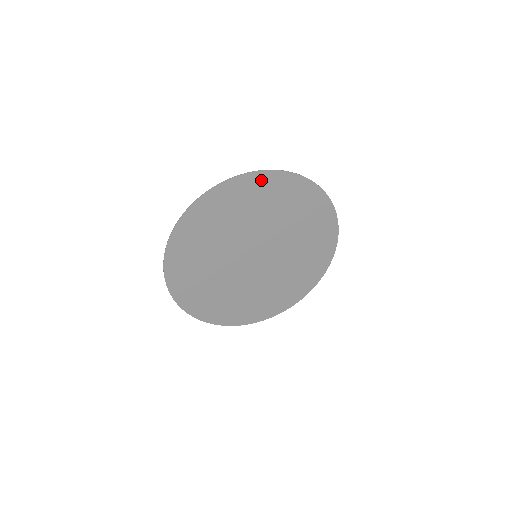
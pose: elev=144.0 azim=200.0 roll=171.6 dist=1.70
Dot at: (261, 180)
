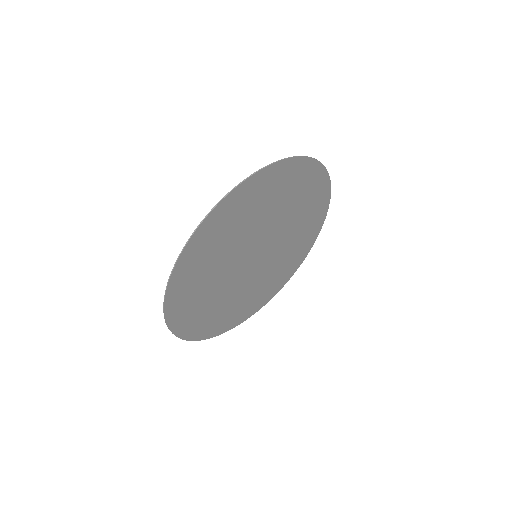
Dot at: (307, 169)
